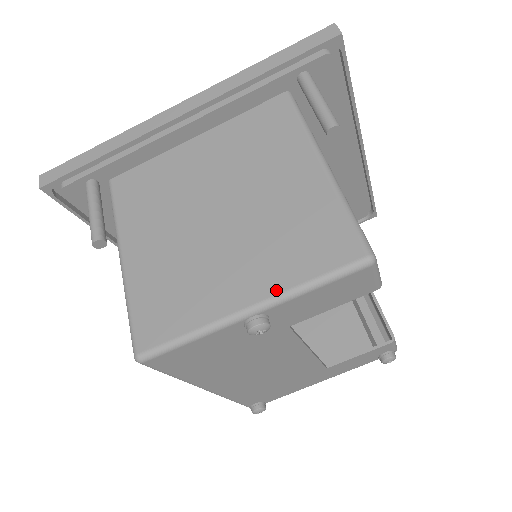
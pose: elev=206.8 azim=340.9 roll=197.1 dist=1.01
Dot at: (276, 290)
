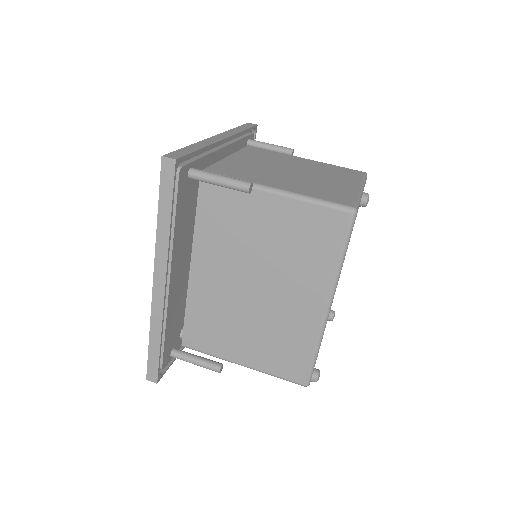
Dot at: (359, 182)
